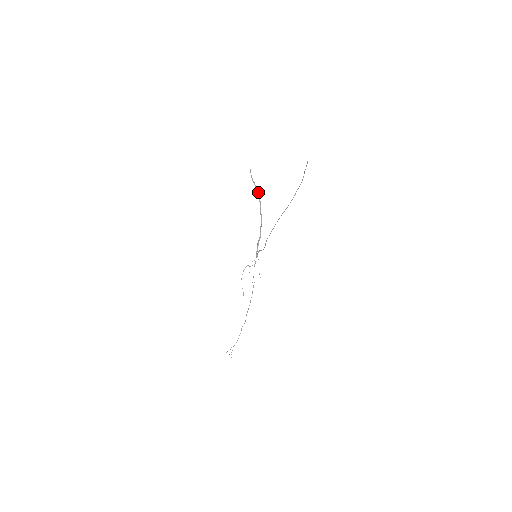
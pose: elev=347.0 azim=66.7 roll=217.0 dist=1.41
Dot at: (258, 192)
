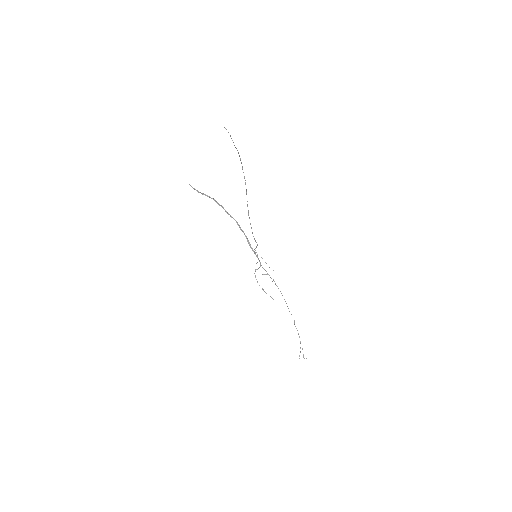
Dot at: occluded
